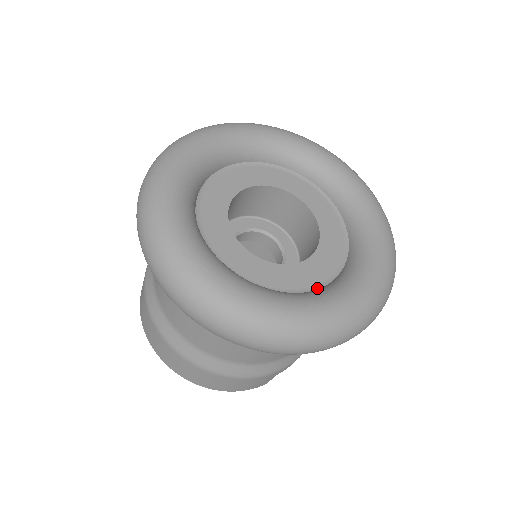
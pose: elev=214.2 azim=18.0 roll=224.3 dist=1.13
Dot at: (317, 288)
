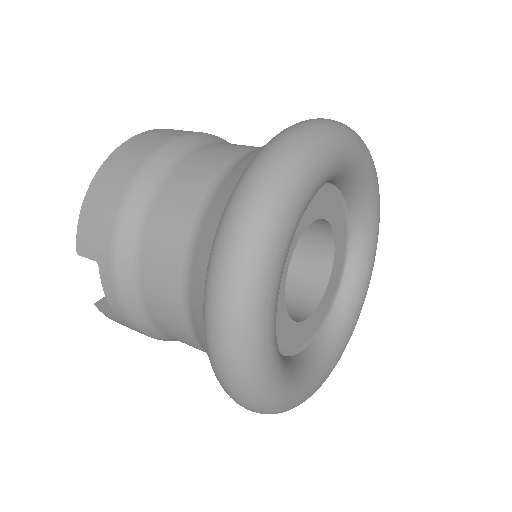
Dot at: (347, 251)
